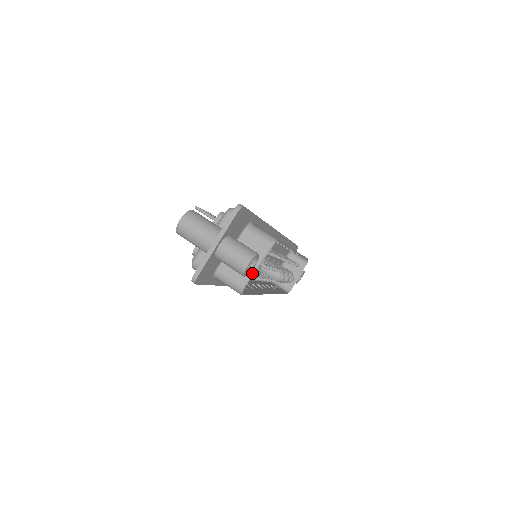
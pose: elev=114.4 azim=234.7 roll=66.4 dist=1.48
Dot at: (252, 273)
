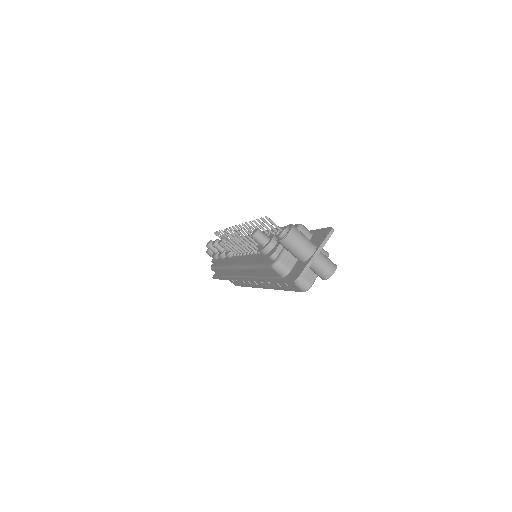
Dot at: occluded
